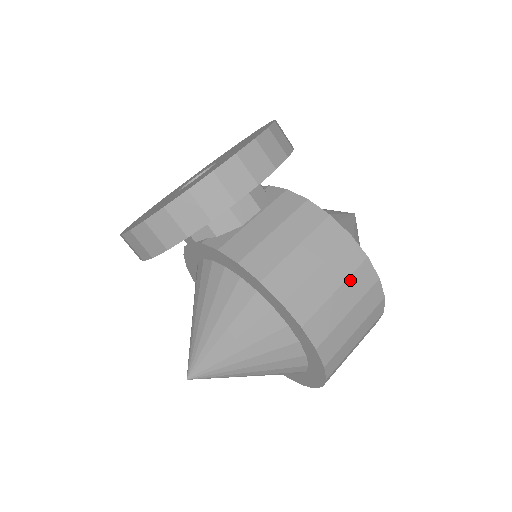
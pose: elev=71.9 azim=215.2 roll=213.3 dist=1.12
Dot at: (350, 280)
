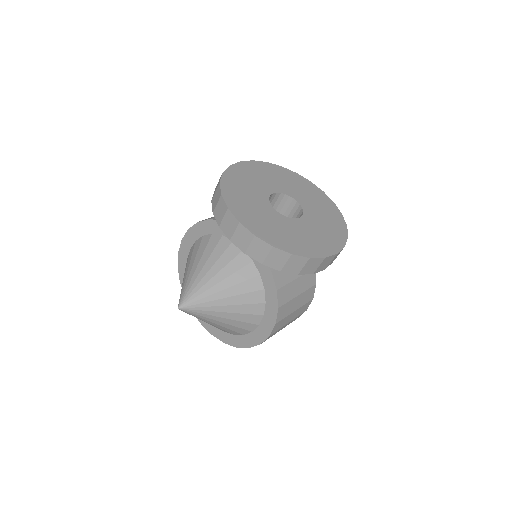
Dot at: occluded
